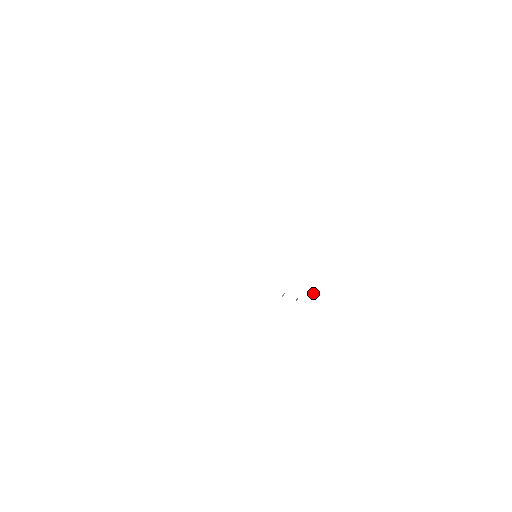
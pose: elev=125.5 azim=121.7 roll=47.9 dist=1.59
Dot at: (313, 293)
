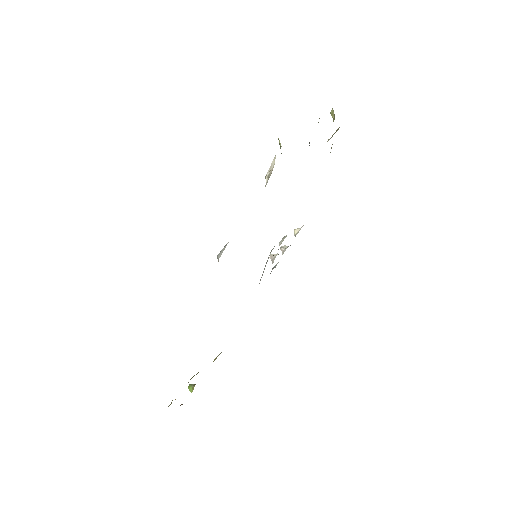
Dot at: (296, 233)
